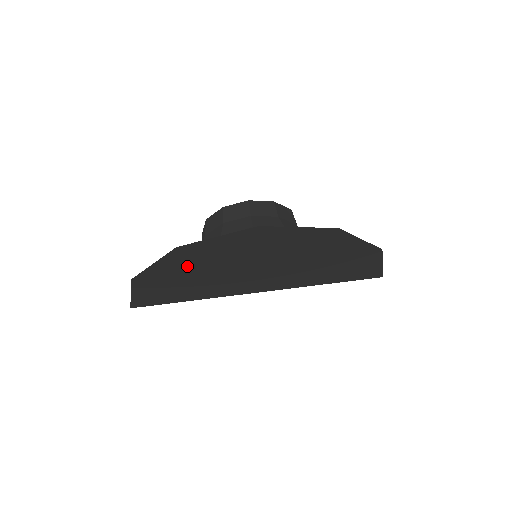
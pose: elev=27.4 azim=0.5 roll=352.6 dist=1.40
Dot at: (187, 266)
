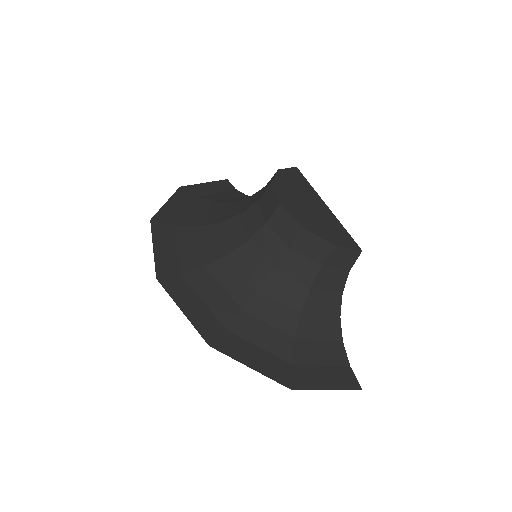
Dot at: occluded
